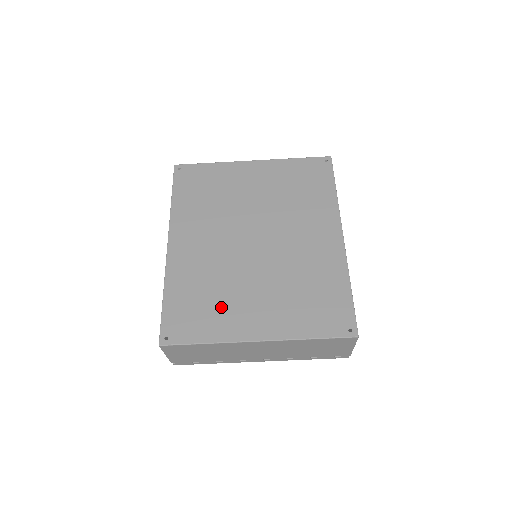
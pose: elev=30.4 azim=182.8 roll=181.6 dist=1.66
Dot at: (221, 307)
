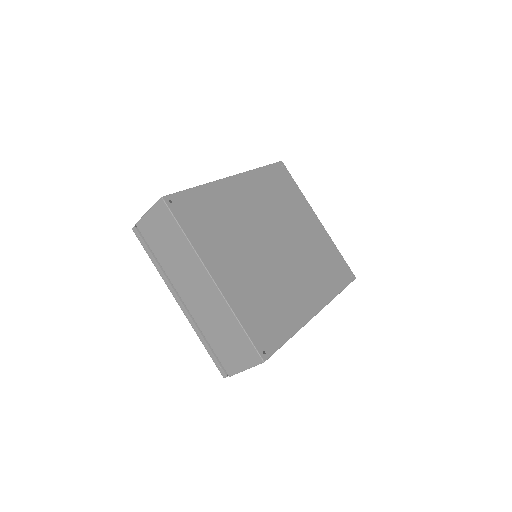
Dot at: (217, 237)
